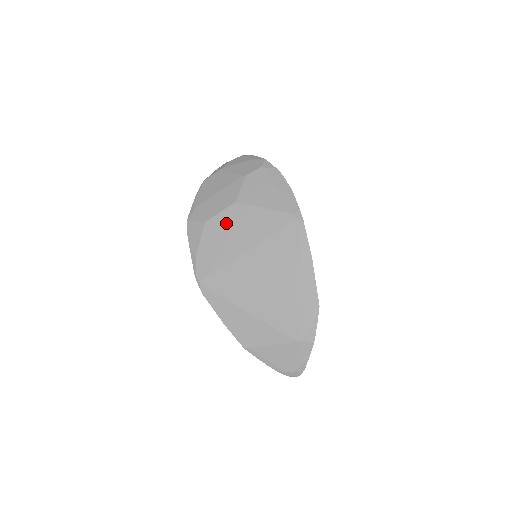
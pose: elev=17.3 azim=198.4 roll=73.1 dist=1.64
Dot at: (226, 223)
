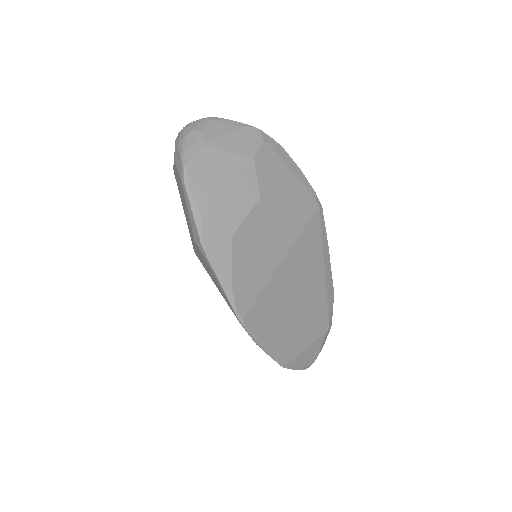
Dot at: (256, 230)
